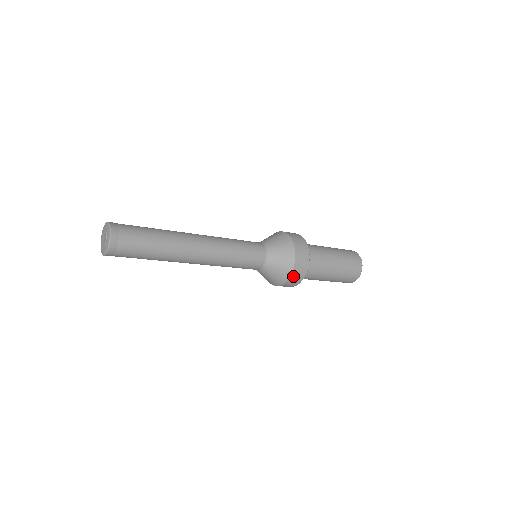
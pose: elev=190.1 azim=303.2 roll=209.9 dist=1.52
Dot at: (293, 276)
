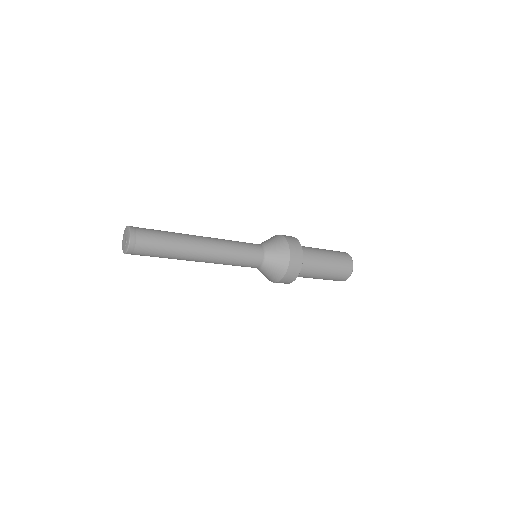
Dot at: (291, 265)
